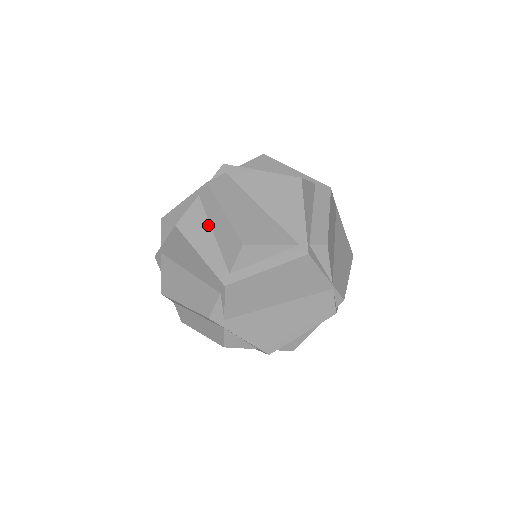
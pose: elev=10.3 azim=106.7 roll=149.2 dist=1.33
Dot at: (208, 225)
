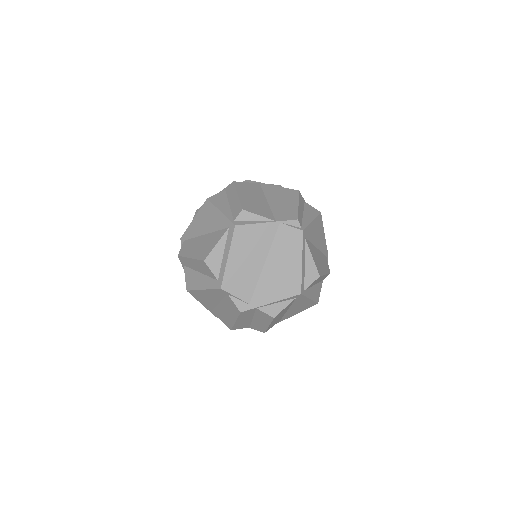
Dot at: (196, 272)
